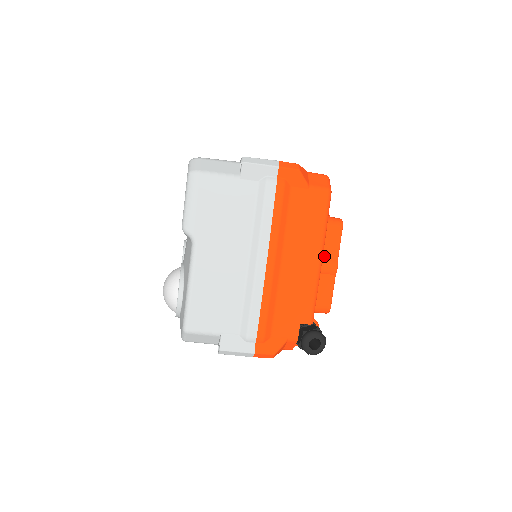
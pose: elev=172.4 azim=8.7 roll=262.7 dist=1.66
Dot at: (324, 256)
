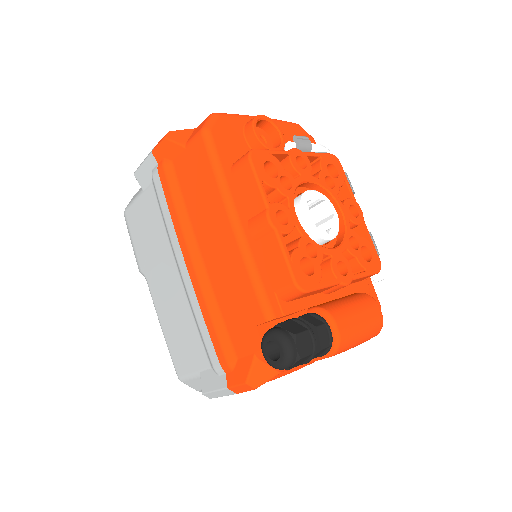
Dot at: (250, 214)
